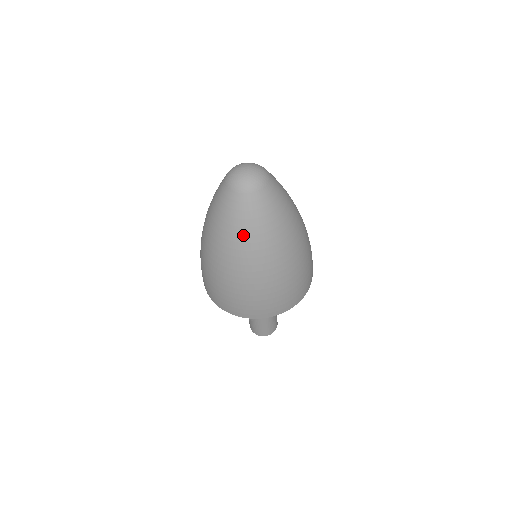
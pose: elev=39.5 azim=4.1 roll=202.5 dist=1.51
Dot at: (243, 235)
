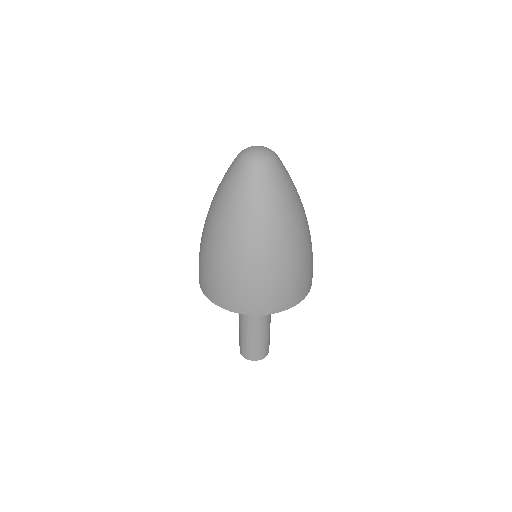
Dot at: (234, 207)
